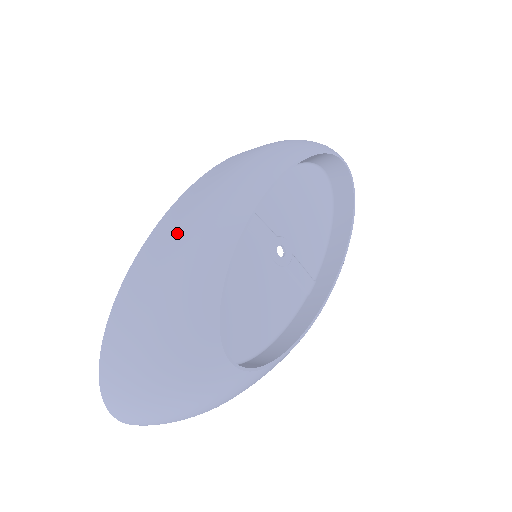
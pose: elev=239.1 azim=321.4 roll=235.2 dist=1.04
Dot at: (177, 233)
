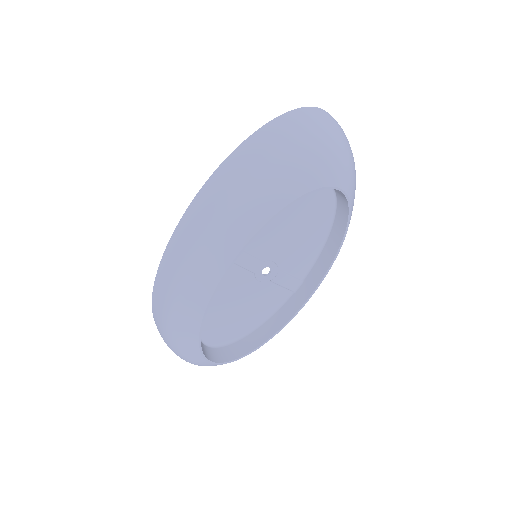
Dot at: (184, 253)
